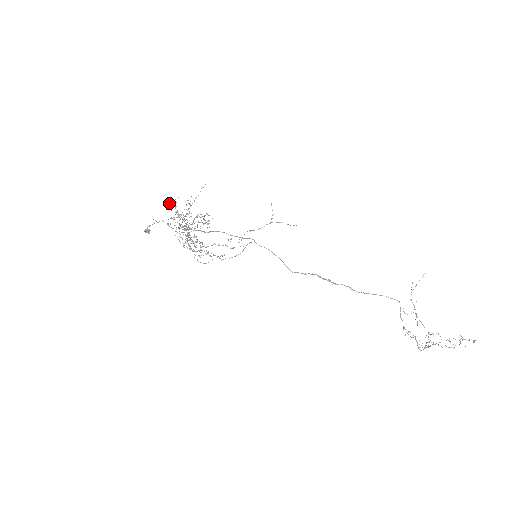
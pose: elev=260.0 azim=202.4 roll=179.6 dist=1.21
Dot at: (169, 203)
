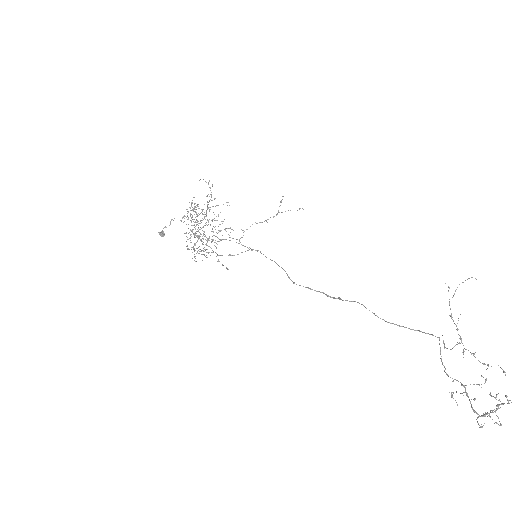
Dot at: occluded
